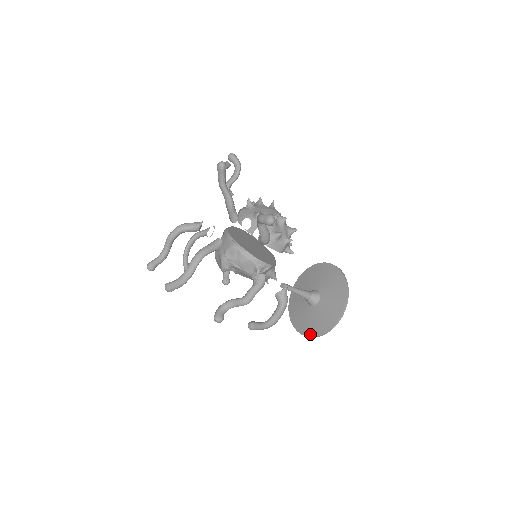
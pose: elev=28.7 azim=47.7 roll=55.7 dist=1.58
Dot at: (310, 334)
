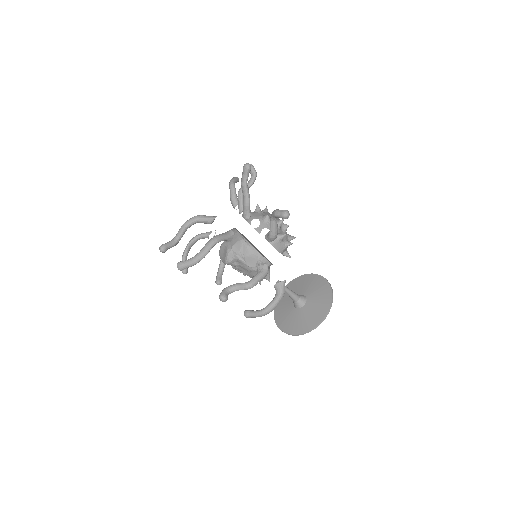
Dot at: (294, 332)
